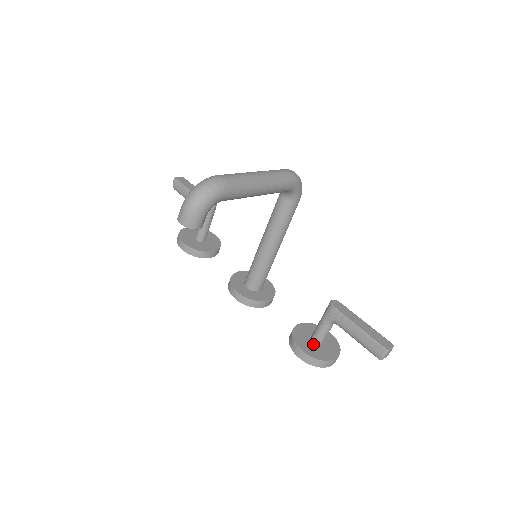
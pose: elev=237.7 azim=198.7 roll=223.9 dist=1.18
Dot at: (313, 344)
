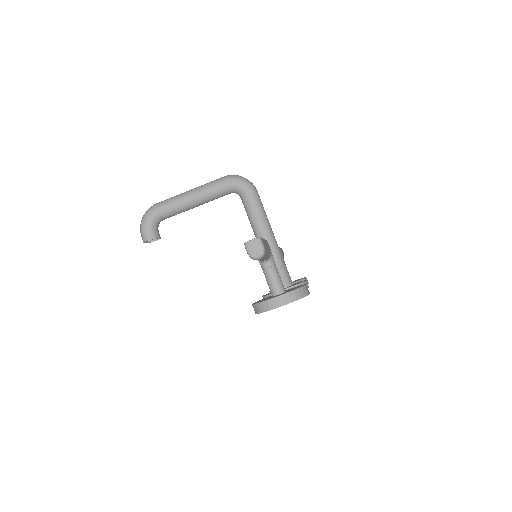
Dot at: occluded
